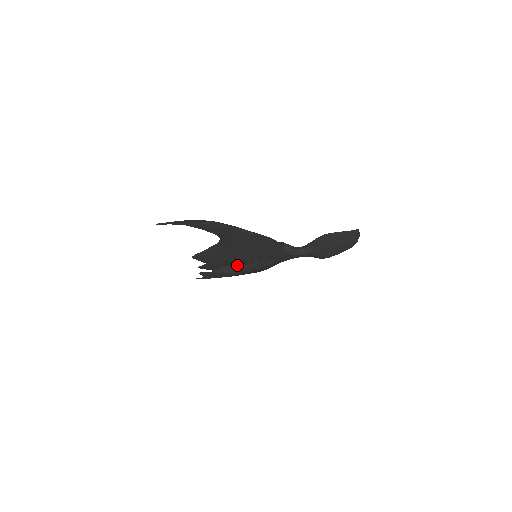
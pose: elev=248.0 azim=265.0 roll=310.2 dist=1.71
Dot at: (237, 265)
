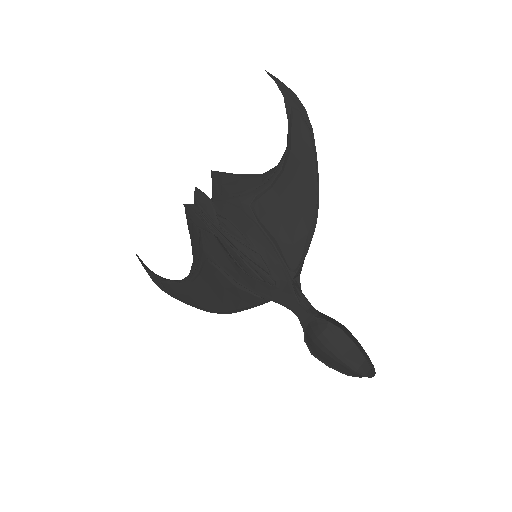
Dot at: (237, 228)
